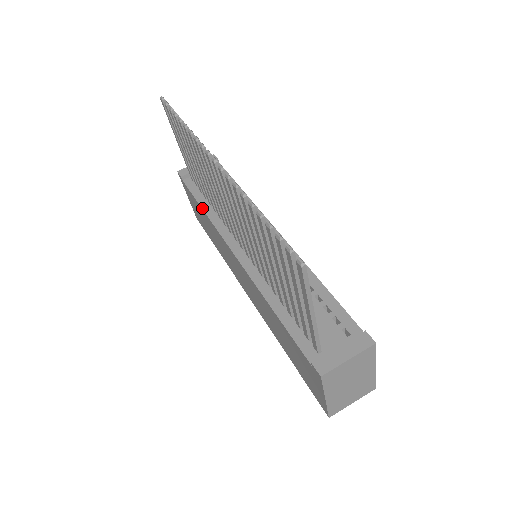
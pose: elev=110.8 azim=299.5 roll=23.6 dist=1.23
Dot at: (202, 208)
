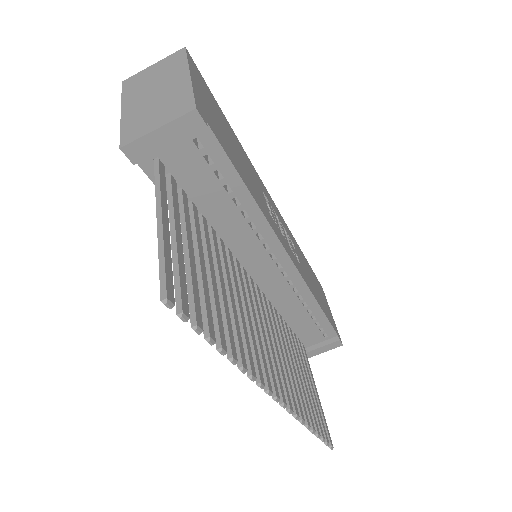
Dot at: occluded
